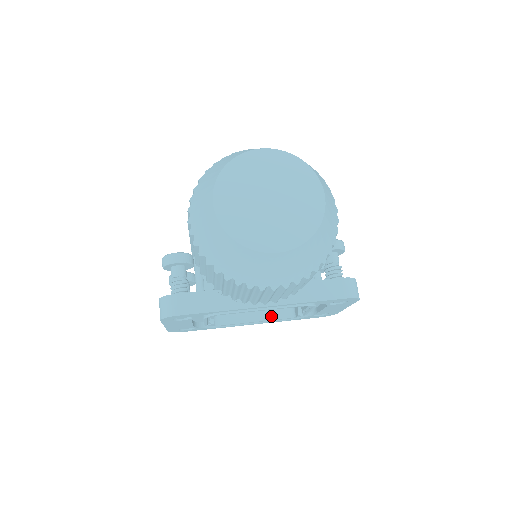
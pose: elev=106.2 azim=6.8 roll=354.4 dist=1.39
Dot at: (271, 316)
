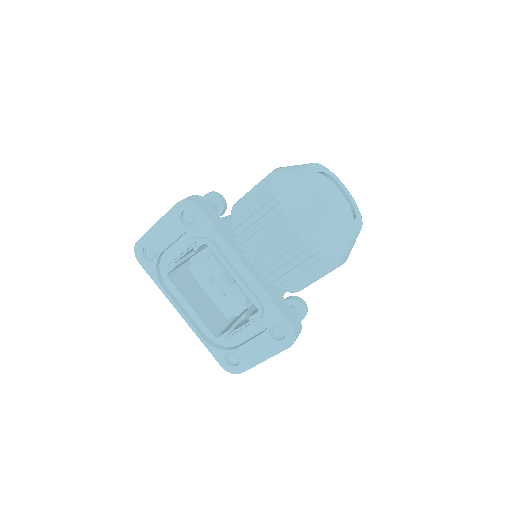
Dot at: (203, 318)
